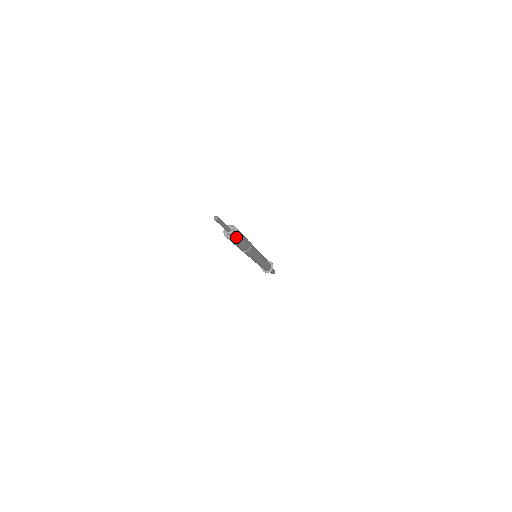
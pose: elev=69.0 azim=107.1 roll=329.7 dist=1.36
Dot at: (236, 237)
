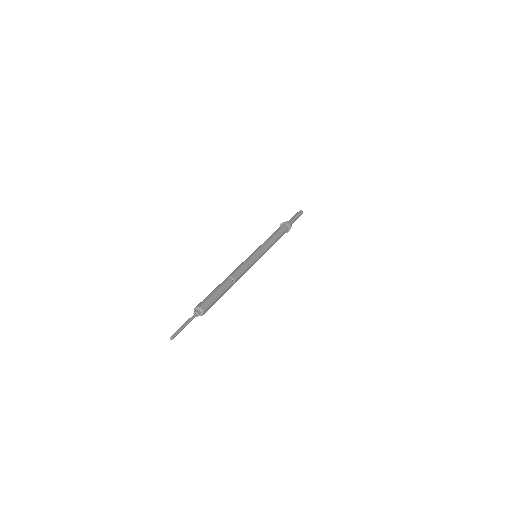
Dot at: (205, 311)
